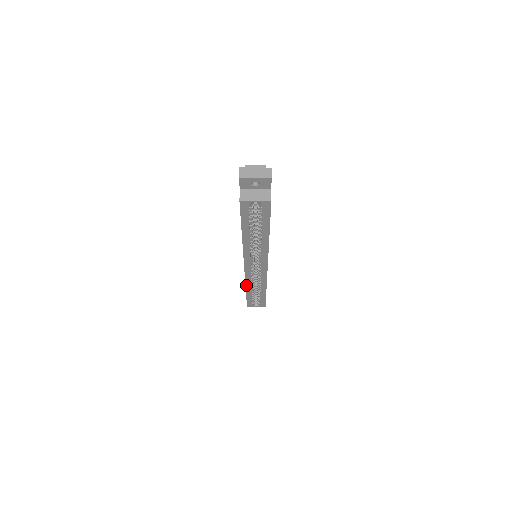
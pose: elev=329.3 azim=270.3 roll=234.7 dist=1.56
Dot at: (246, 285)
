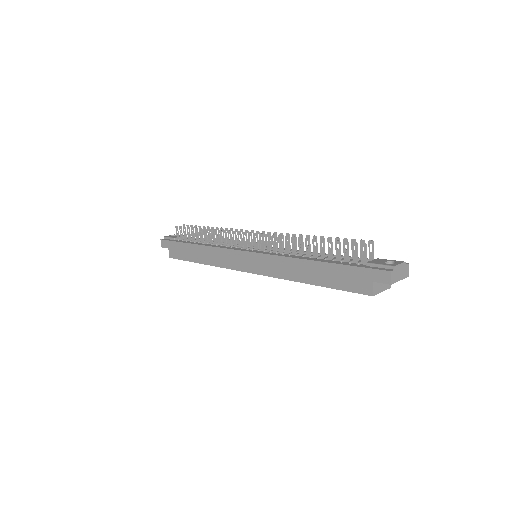
Dot at: (213, 265)
